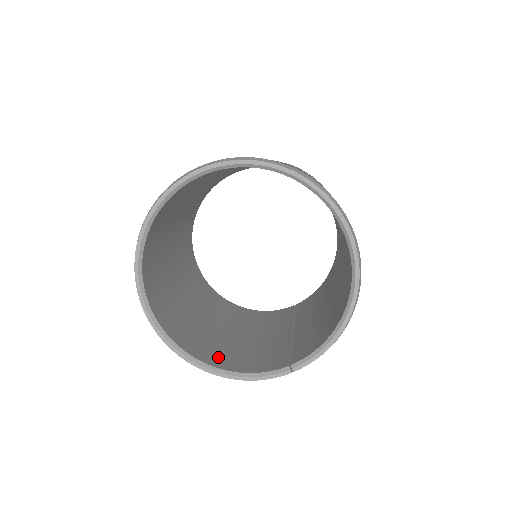
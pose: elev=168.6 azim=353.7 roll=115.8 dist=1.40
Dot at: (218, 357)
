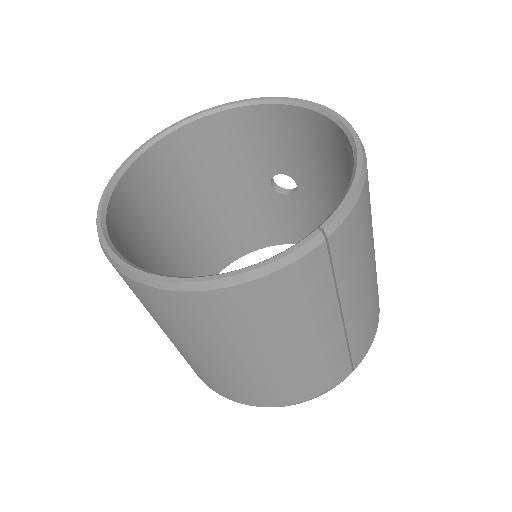
Dot at: occluded
